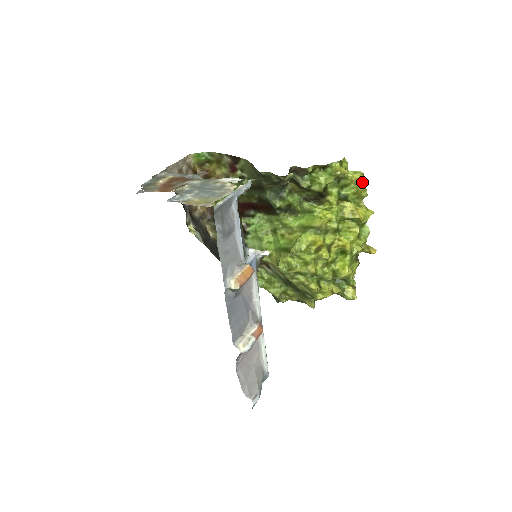
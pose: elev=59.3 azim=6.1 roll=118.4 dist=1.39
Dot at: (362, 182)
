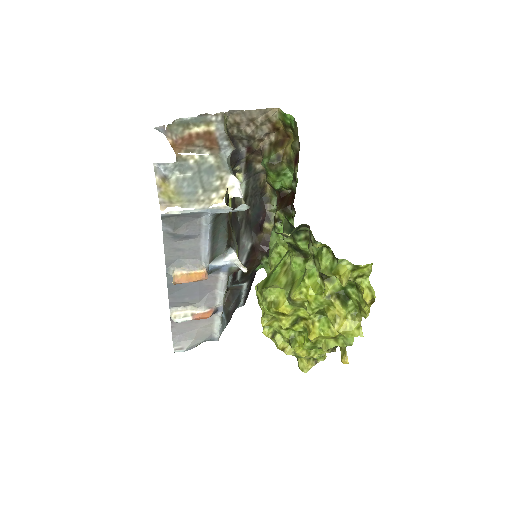
Dot at: (366, 304)
